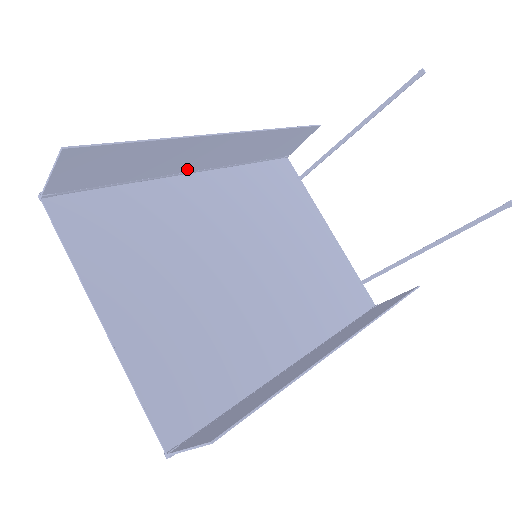
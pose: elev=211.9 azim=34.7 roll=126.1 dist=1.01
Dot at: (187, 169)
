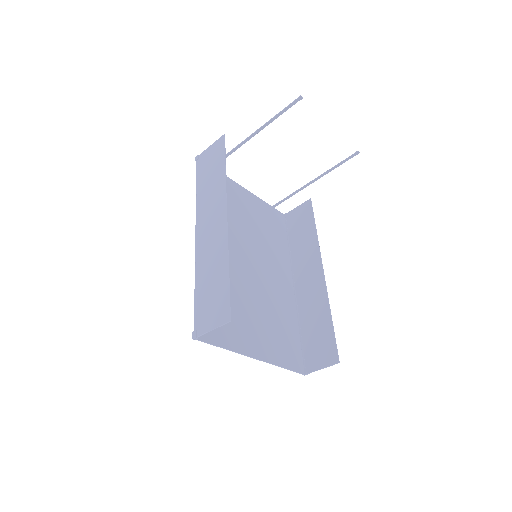
Dot at: (200, 240)
